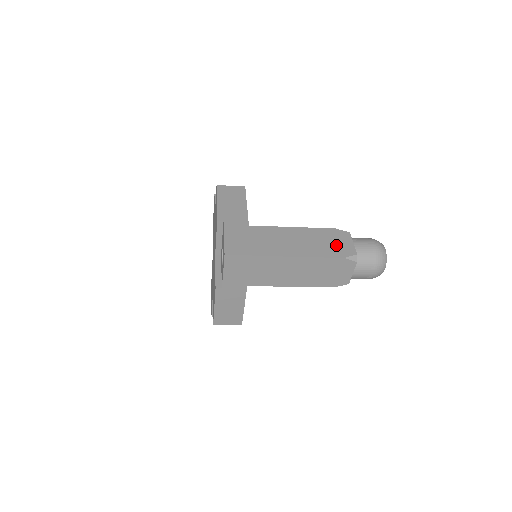
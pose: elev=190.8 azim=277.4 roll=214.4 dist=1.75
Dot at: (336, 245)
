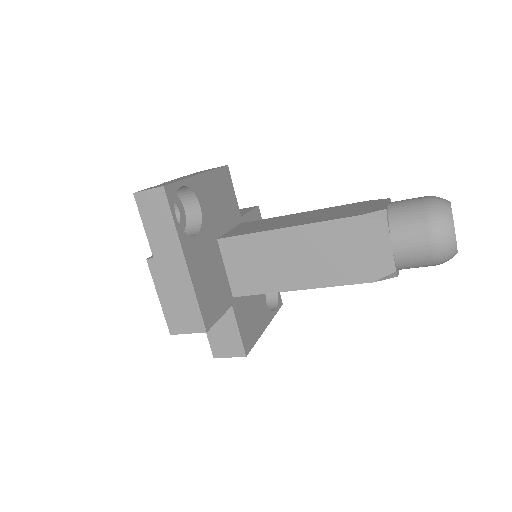
Dot at: (357, 209)
